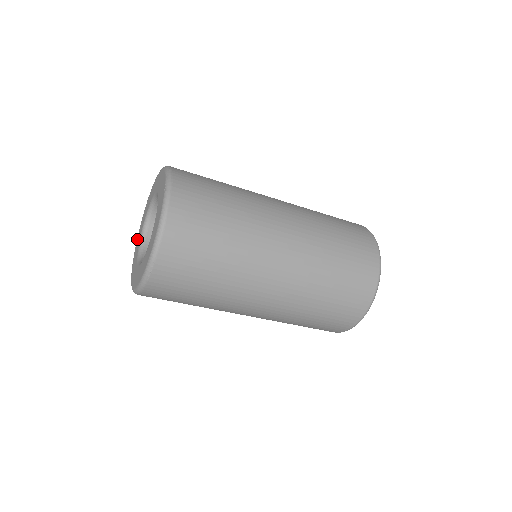
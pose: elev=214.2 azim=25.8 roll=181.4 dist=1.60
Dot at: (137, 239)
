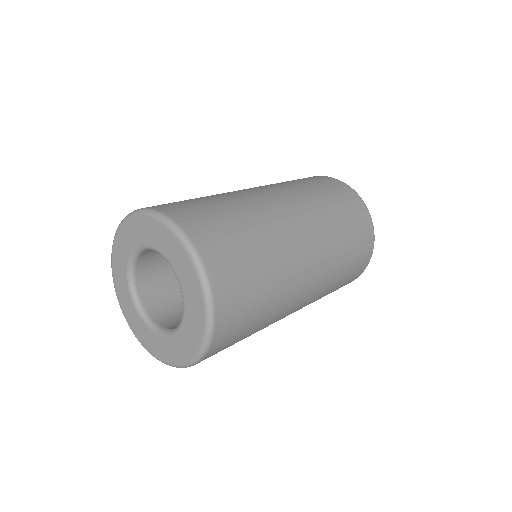
Dot at: (116, 286)
